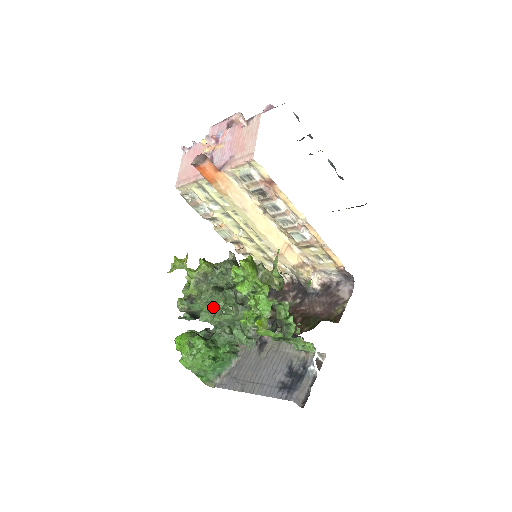
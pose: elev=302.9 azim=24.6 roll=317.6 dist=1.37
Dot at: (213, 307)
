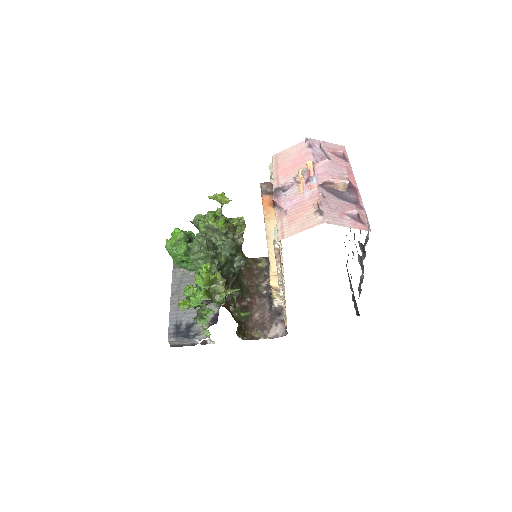
Dot at: (198, 250)
